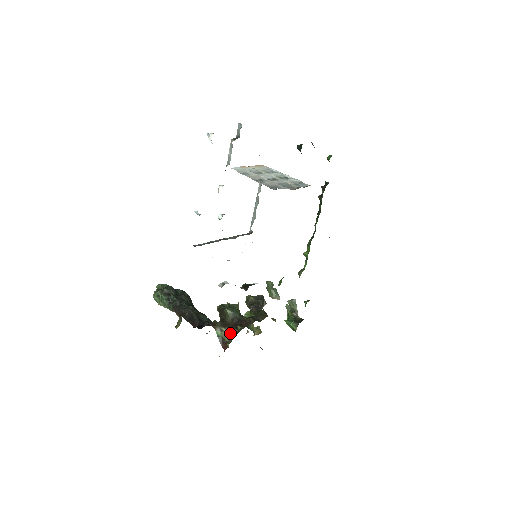
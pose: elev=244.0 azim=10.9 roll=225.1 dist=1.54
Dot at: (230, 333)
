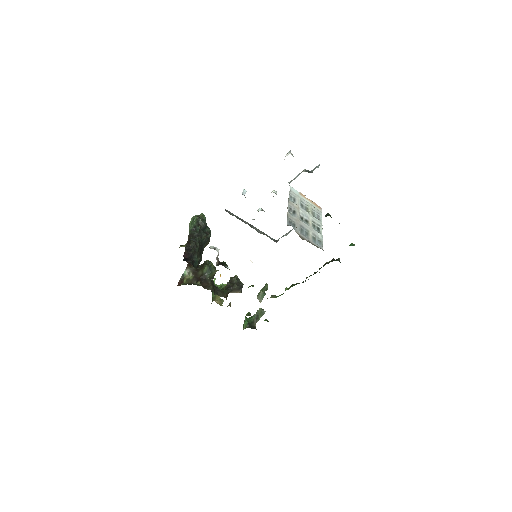
Dot at: (191, 280)
